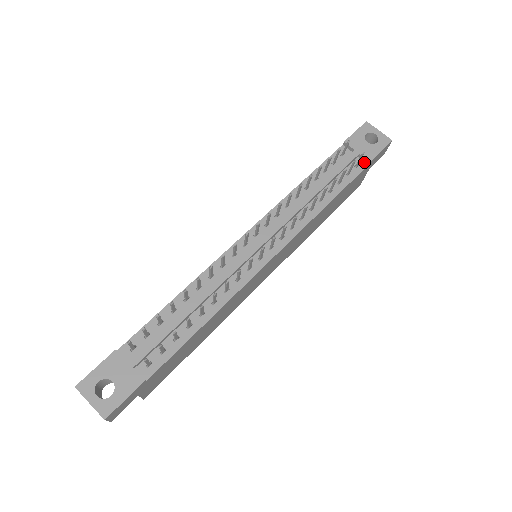
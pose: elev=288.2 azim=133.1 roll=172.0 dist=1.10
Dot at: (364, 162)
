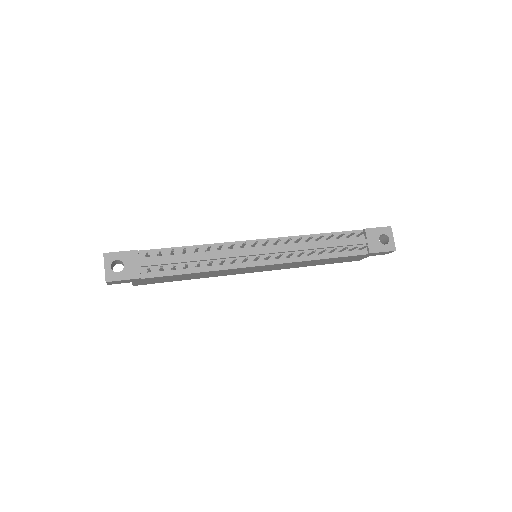
Dot at: (367, 250)
